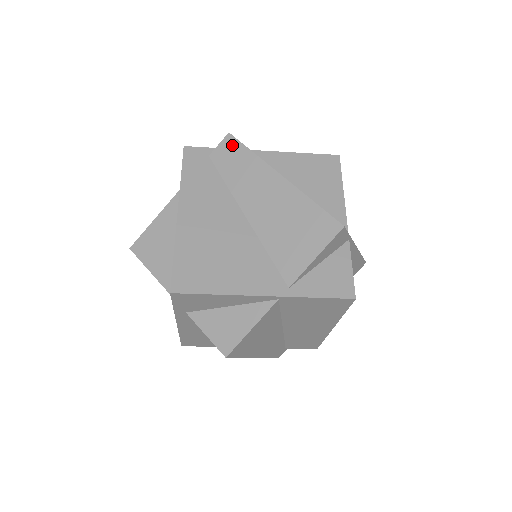
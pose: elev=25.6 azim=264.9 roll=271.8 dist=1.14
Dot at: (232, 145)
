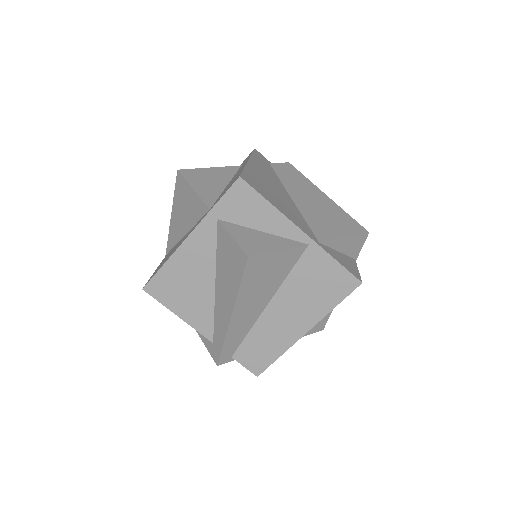
Dot at: (290, 167)
